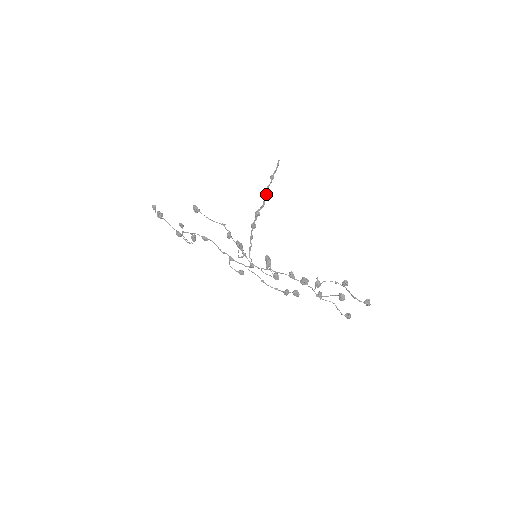
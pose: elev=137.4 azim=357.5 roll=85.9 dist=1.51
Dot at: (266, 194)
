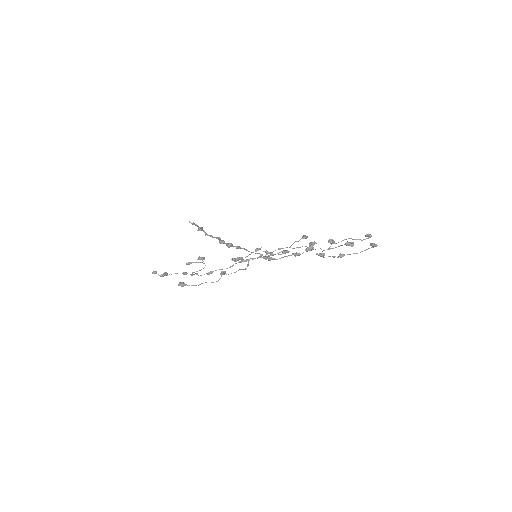
Dot at: (211, 236)
